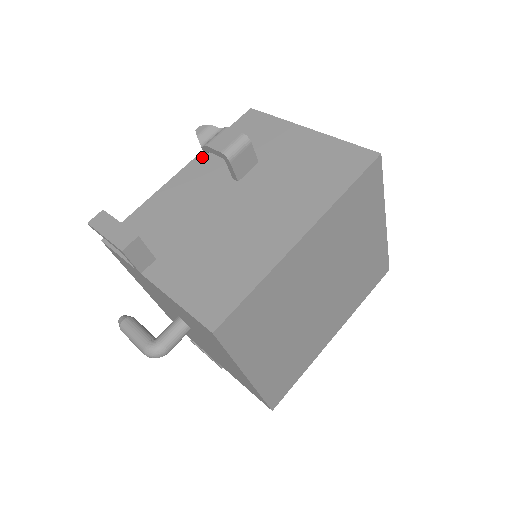
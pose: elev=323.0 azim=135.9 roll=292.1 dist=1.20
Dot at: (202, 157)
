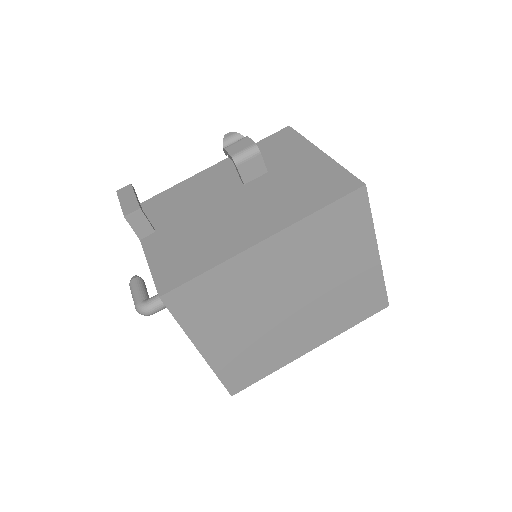
Dot at: occluded
